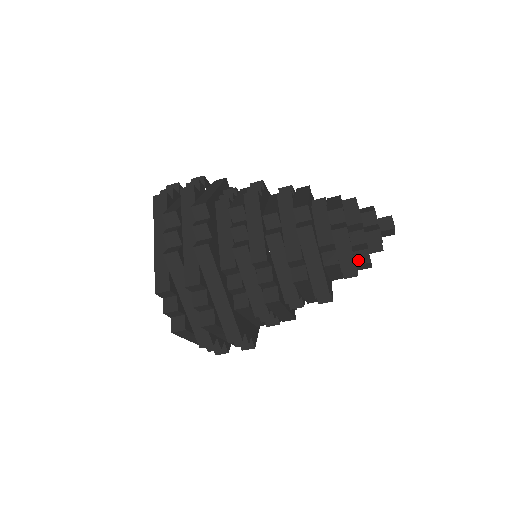
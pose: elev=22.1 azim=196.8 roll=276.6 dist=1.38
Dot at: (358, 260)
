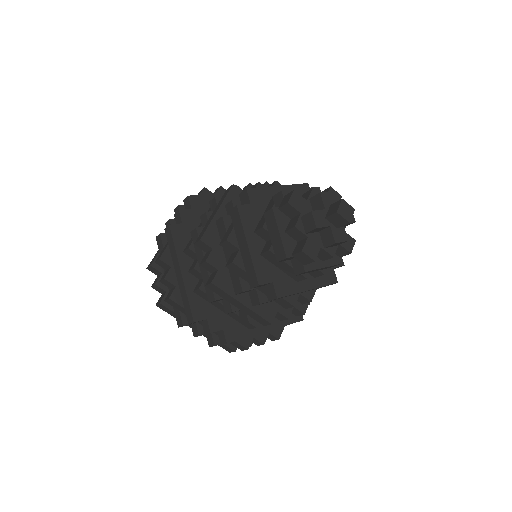
Dot at: (295, 250)
